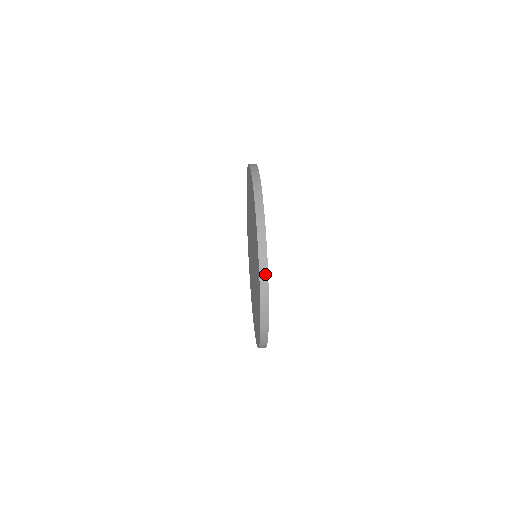
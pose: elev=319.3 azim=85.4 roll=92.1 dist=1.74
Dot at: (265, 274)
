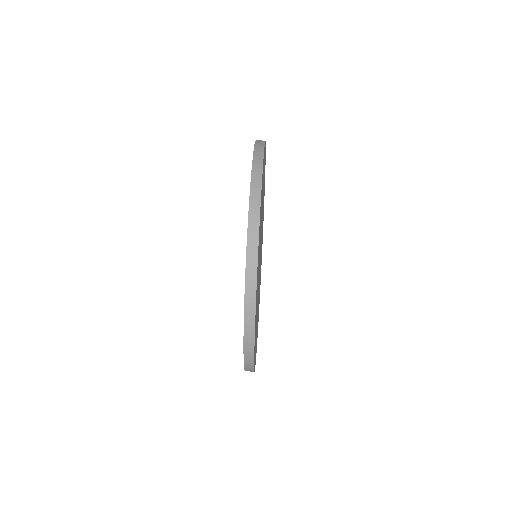
Dot at: (251, 350)
